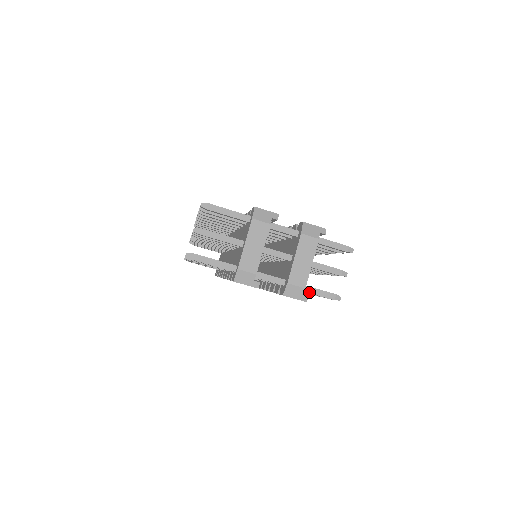
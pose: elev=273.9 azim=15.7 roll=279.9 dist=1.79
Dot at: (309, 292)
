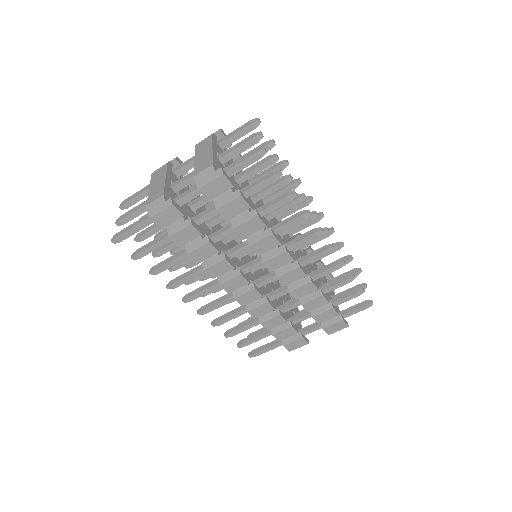
Dot at: (227, 170)
